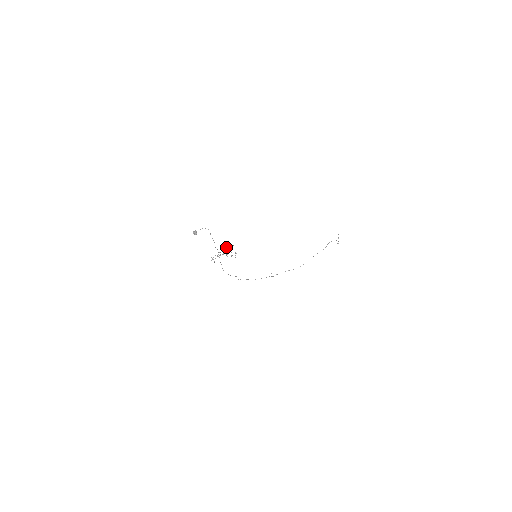
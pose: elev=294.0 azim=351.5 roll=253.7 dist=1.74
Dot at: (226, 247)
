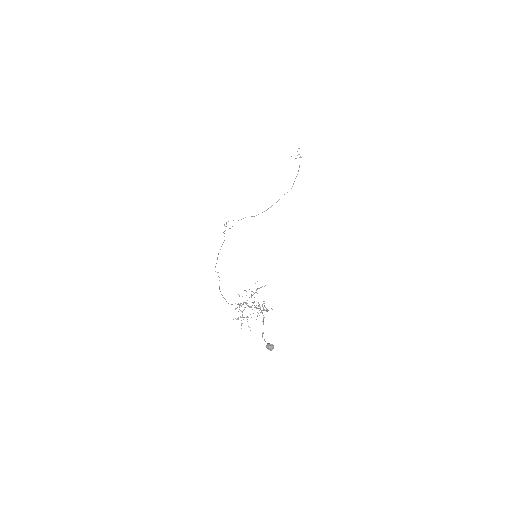
Dot at: (255, 292)
